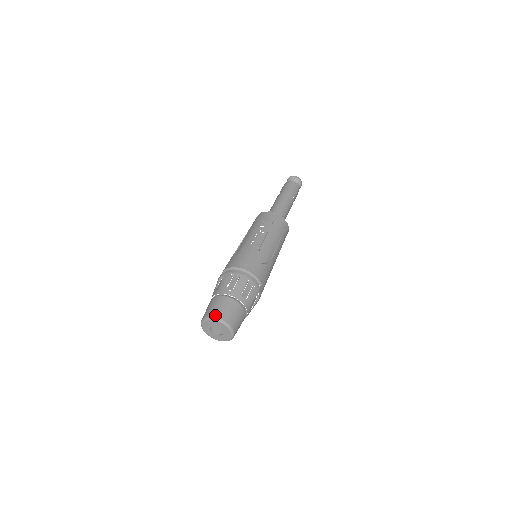
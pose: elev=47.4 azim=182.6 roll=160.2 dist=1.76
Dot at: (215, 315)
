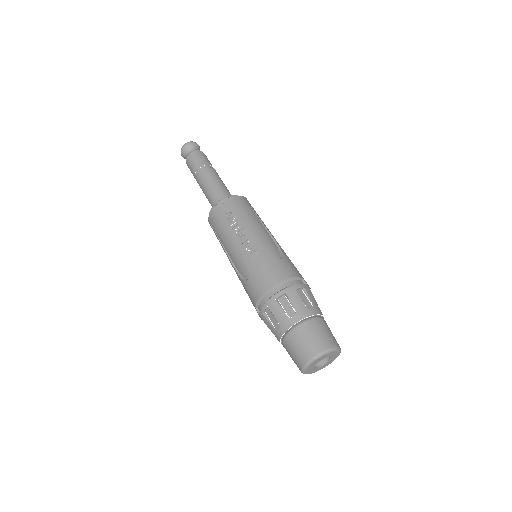
Dot at: (314, 353)
